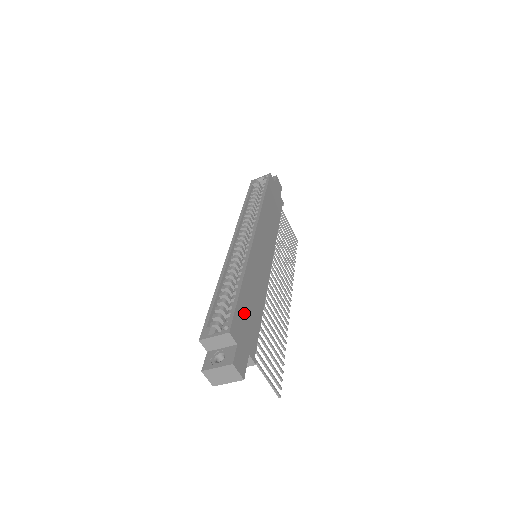
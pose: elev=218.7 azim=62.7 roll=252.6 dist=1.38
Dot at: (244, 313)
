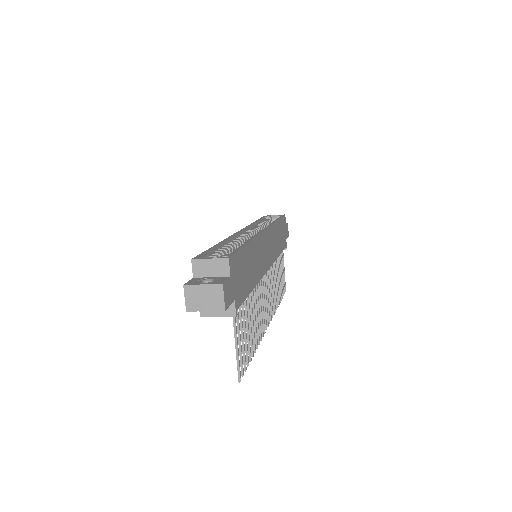
Dot at: (242, 265)
